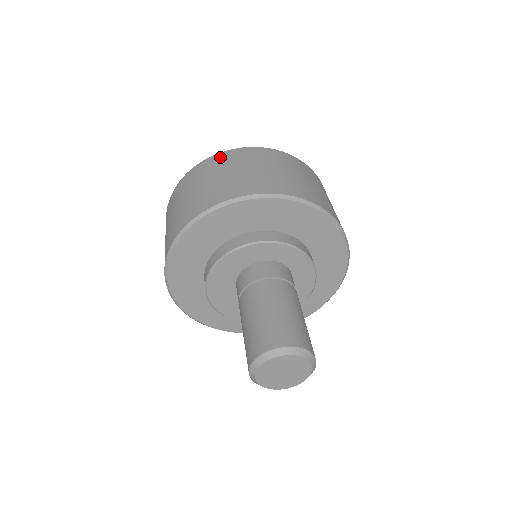
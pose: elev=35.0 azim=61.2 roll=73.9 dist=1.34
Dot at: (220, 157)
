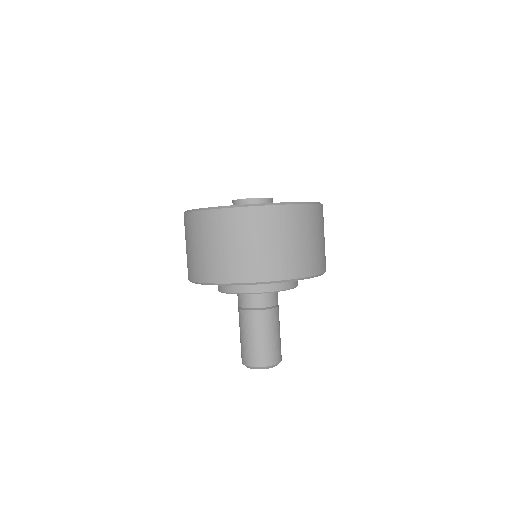
Dot at: (190, 220)
